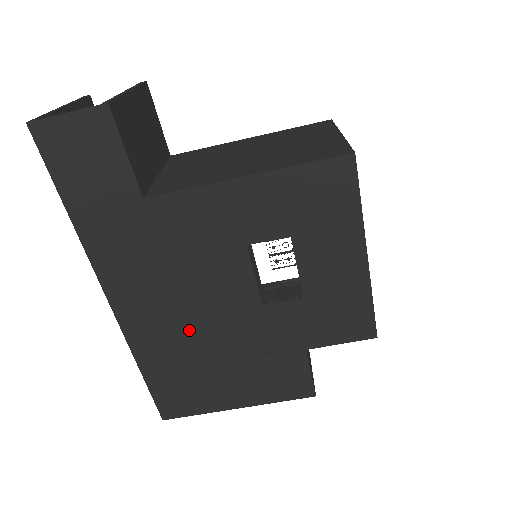
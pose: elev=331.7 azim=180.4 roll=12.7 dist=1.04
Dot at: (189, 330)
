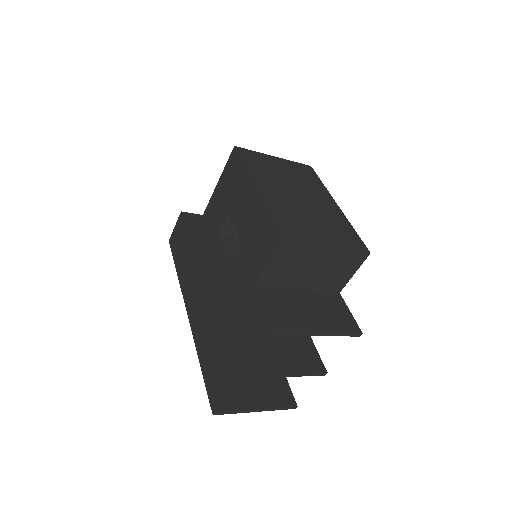
Dot at: (211, 313)
